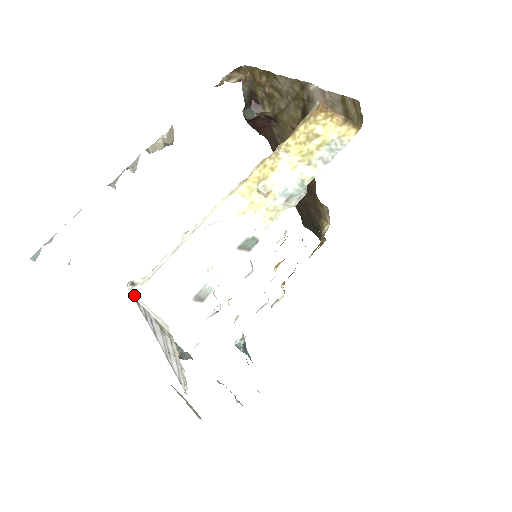
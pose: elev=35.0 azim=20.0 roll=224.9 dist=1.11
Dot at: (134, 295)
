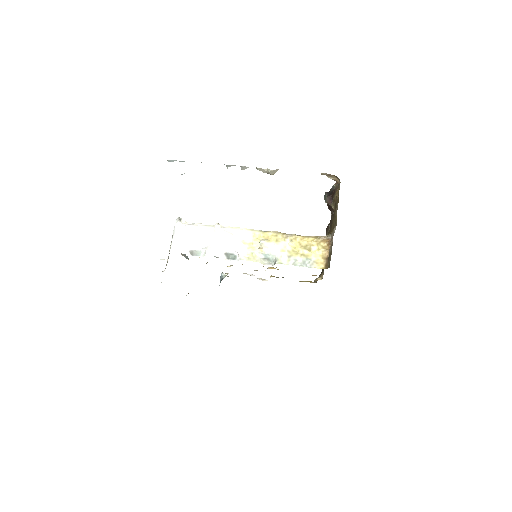
Dot at: (175, 224)
